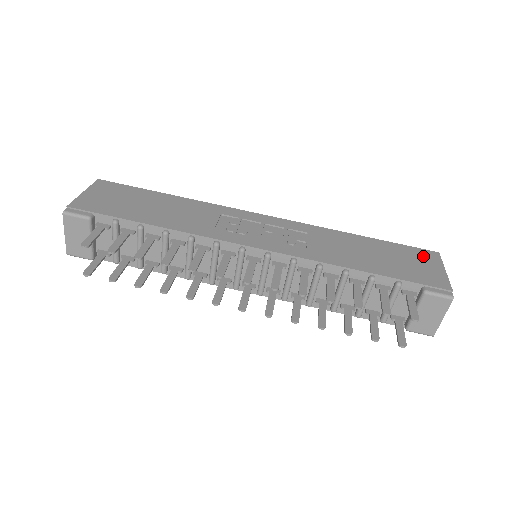
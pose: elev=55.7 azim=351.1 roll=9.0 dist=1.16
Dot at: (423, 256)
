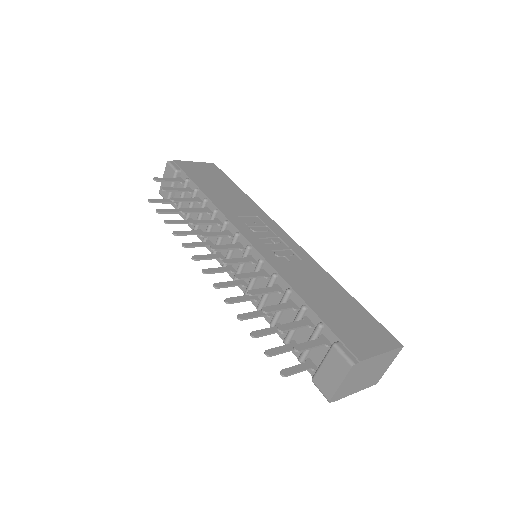
Dot at: (380, 334)
